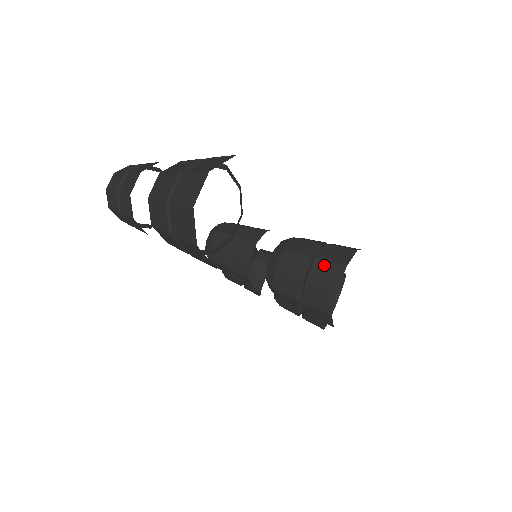
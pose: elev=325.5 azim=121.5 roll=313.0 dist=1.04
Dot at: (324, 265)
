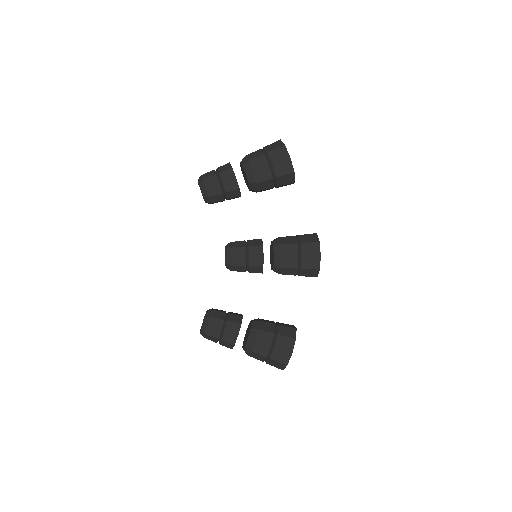
Dot at: occluded
